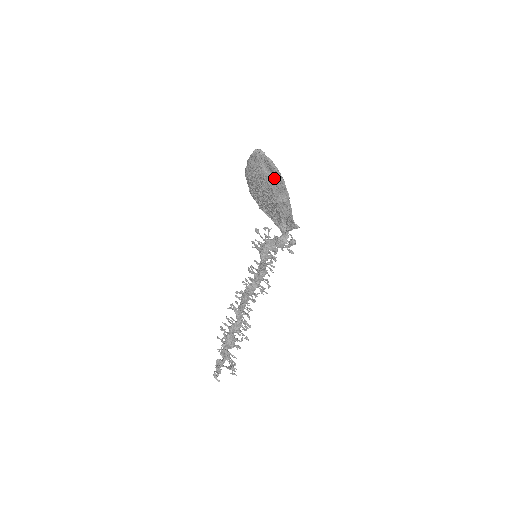
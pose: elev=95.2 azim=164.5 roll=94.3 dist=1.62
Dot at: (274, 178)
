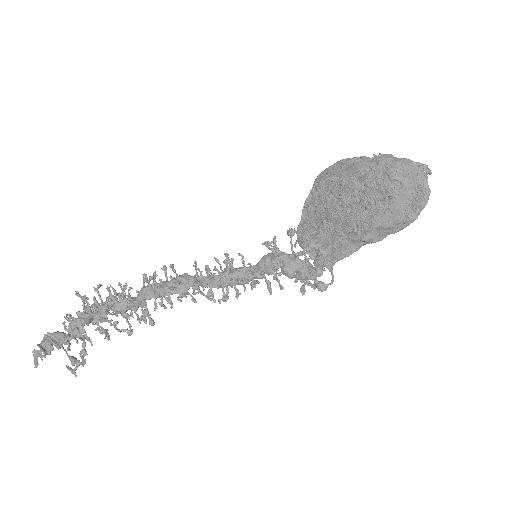
Dot at: (400, 213)
